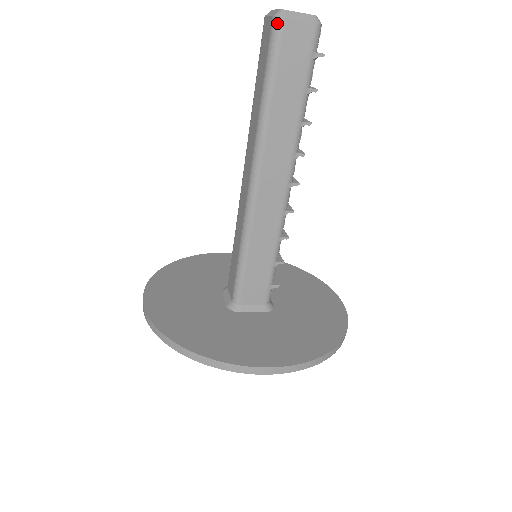
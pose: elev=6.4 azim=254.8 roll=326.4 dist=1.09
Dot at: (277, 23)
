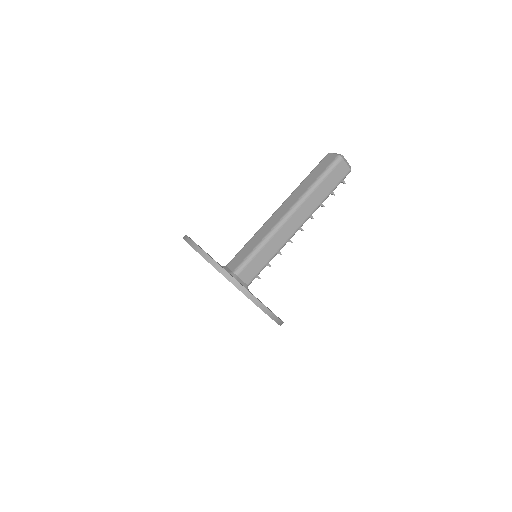
Dot at: (339, 158)
